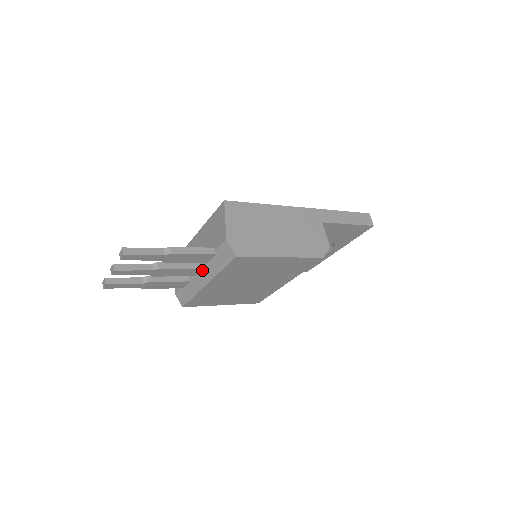
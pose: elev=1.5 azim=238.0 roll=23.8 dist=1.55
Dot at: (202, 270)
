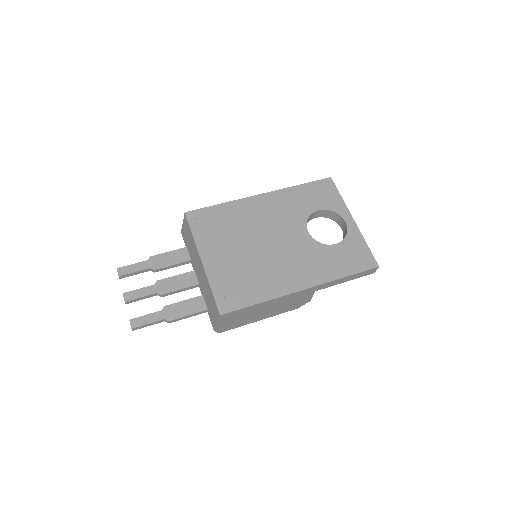
Dot at: occluded
